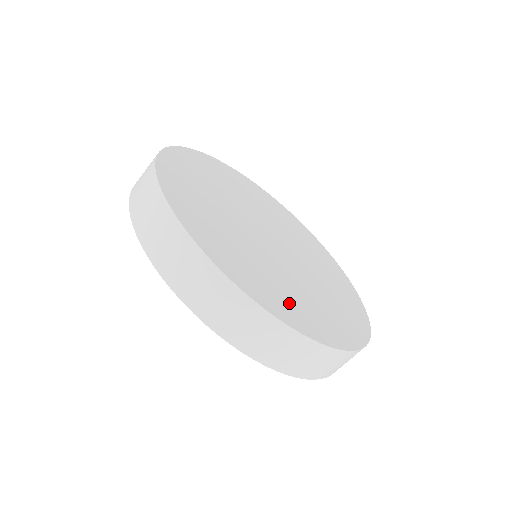
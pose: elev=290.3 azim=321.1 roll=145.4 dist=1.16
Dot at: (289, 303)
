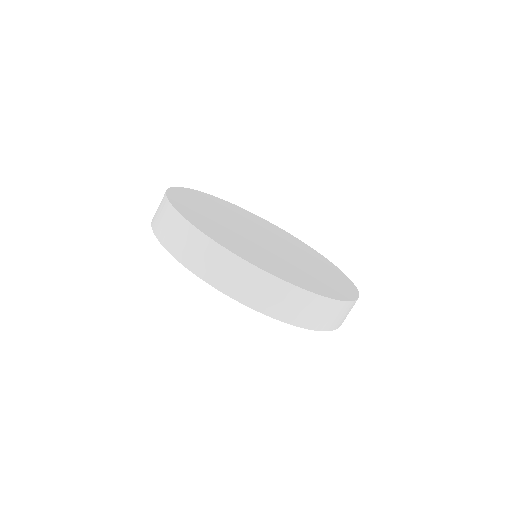
Dot at: (224, 237)
